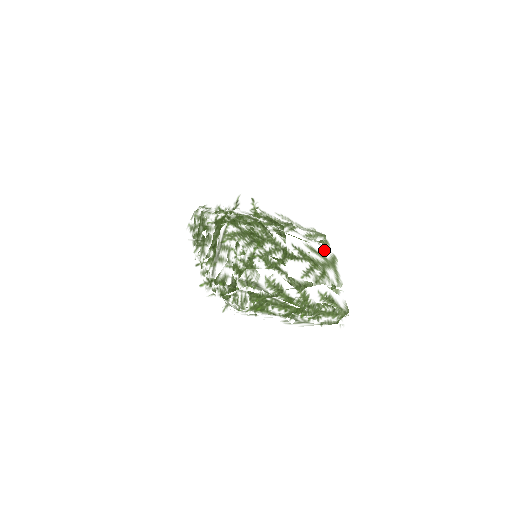
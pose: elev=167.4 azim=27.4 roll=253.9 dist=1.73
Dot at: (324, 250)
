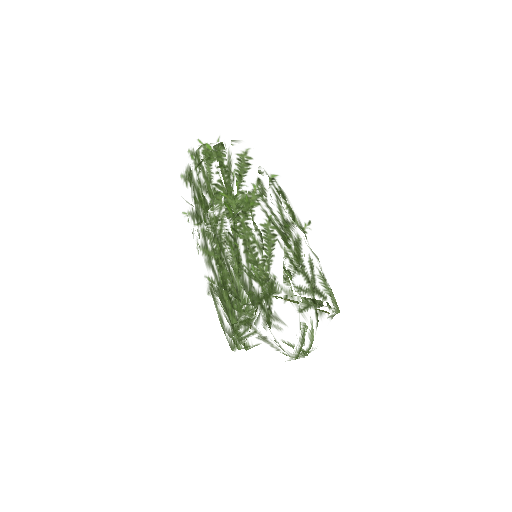
Dot at: (322, 283)
